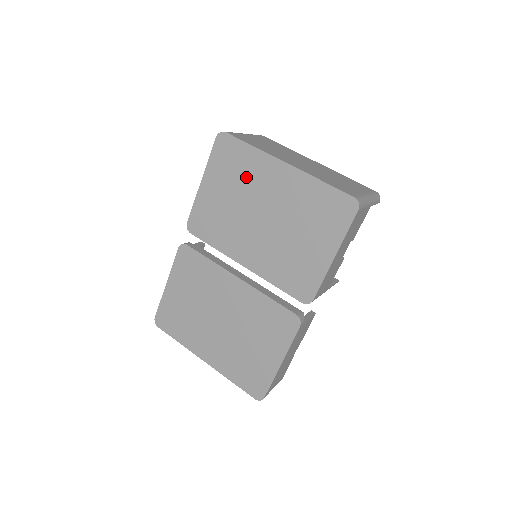
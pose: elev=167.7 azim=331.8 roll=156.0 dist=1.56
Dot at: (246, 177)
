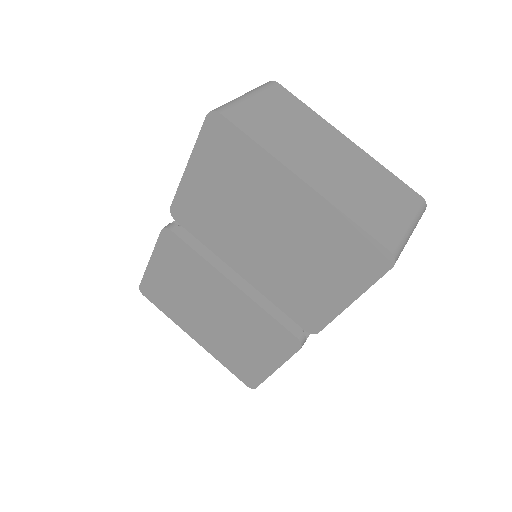
Dot at: (247, 181)
